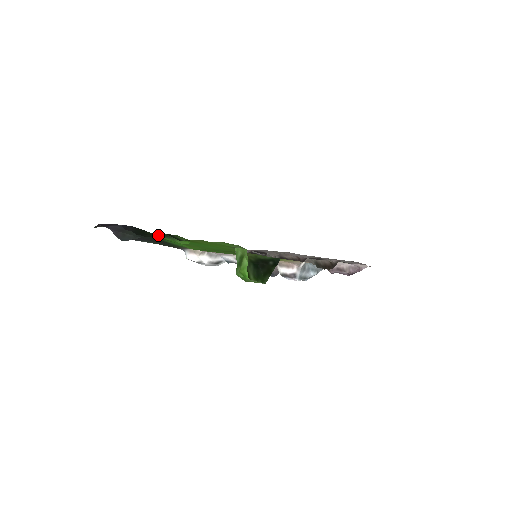
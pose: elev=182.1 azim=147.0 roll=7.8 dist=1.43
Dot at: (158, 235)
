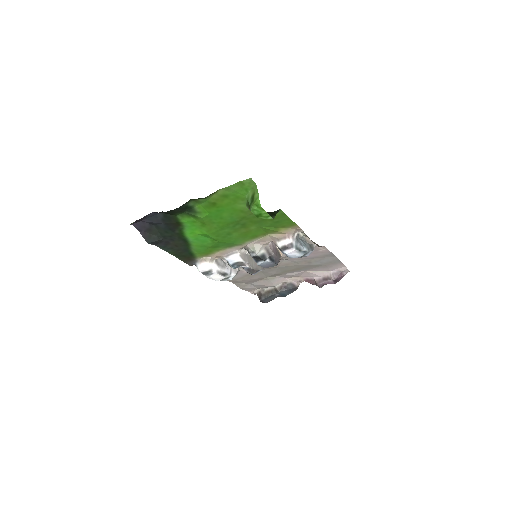
Dot at: (184, 206)
